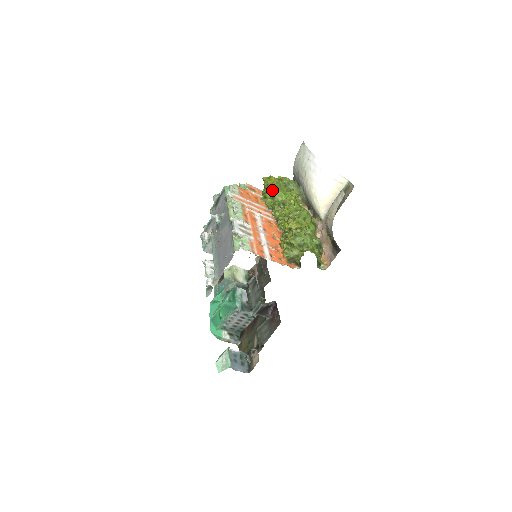
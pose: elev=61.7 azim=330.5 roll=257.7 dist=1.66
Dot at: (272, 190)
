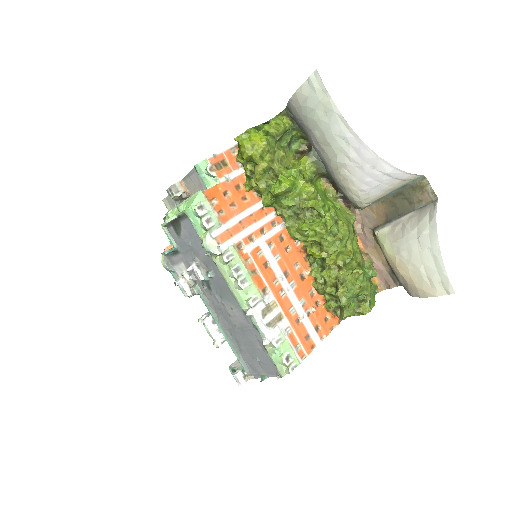
Dot at: (265, 173)
